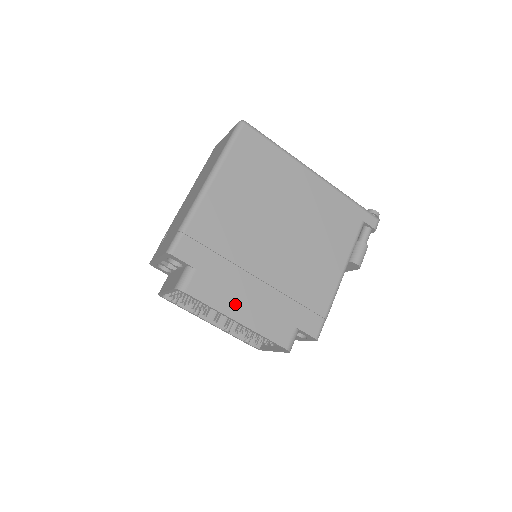
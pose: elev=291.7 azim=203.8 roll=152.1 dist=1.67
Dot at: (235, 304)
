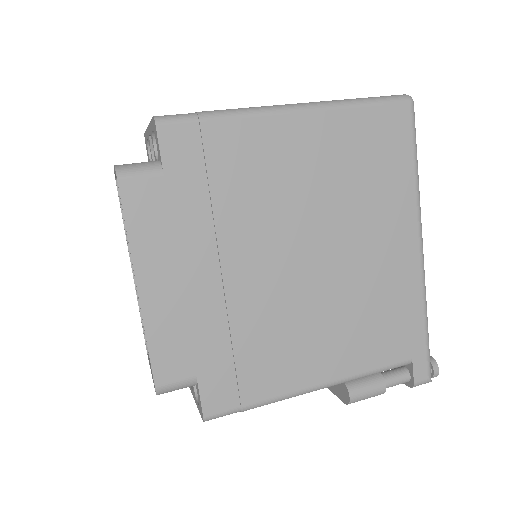
Dot at: (160, 266)
